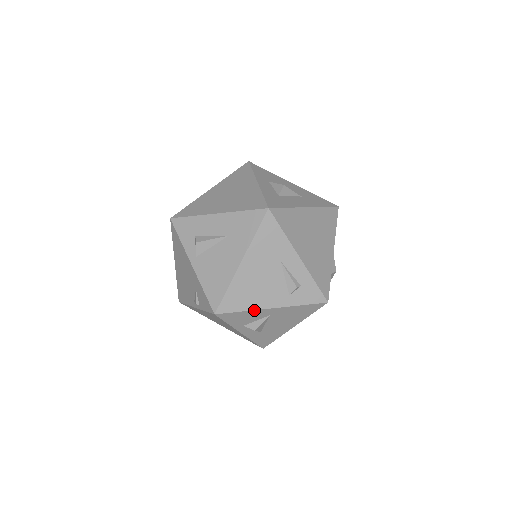
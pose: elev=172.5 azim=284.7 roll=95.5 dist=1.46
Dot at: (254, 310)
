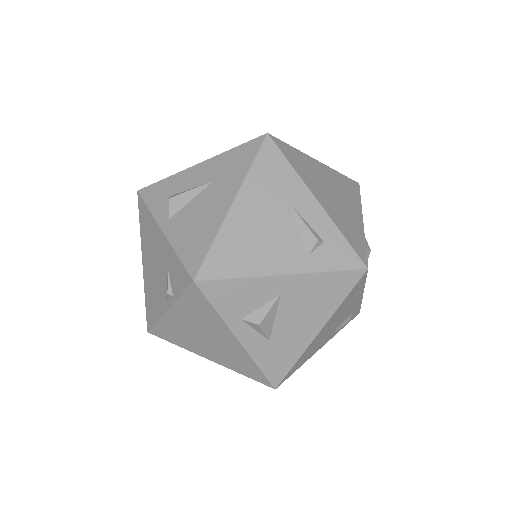
Dot at: (256, 277)
